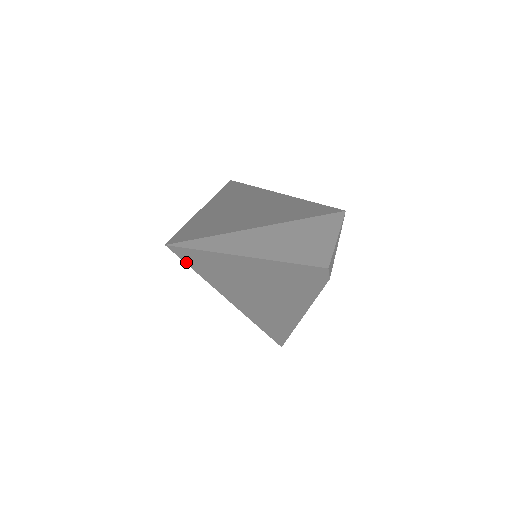
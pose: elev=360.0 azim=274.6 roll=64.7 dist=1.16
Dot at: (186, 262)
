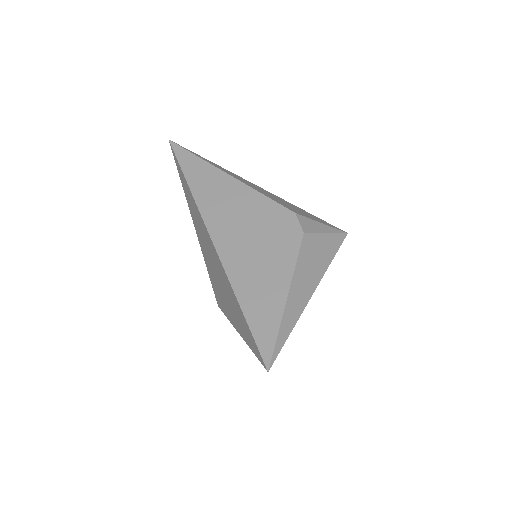
Dot at: (176, 156)
